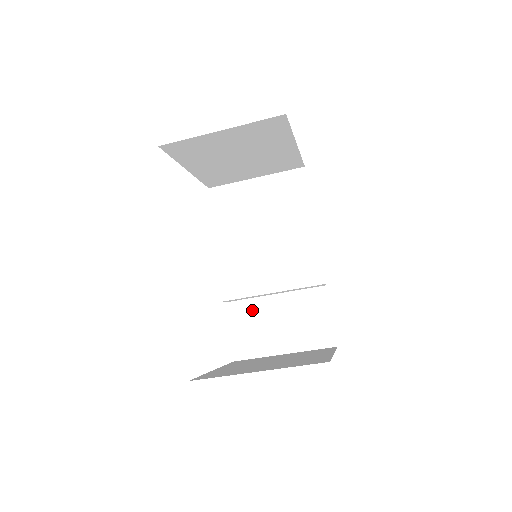
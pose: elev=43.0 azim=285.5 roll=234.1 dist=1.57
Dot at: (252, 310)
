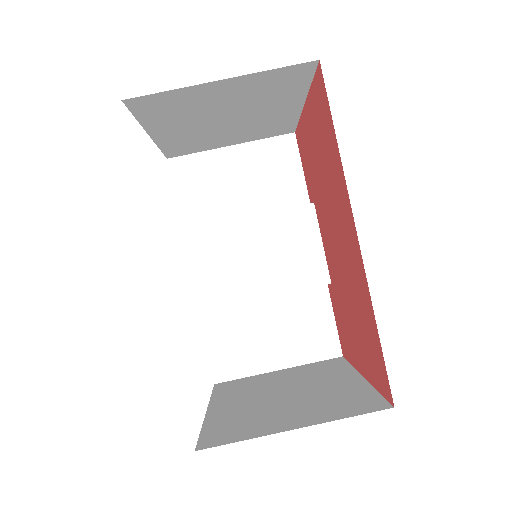
Dot at: (235, 318)
